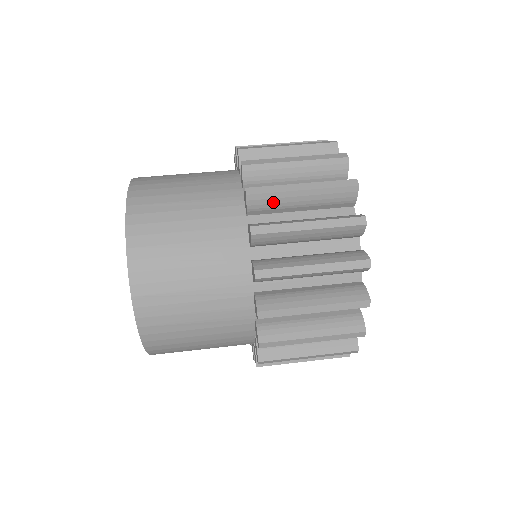
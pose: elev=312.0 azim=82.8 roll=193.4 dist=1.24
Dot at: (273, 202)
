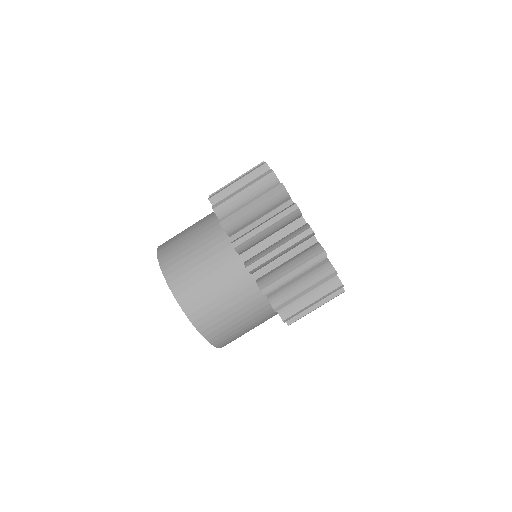
Dot at: occluded
